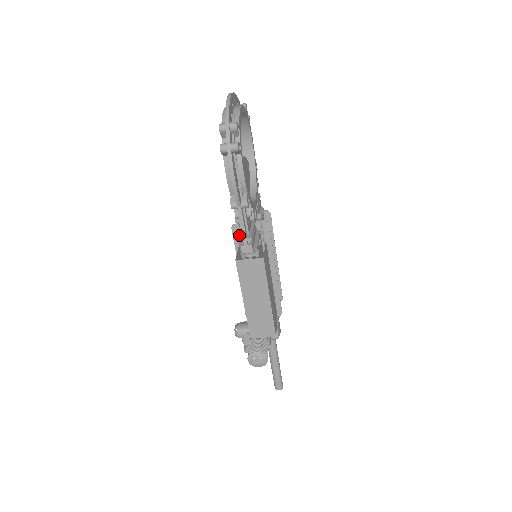
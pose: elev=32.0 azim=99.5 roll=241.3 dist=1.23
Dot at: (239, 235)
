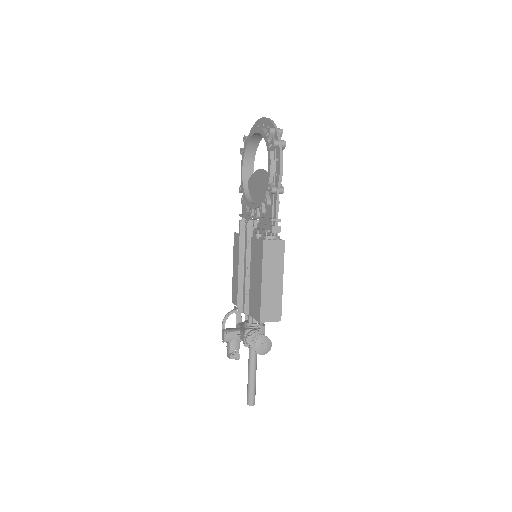
Dot at: (269, 218)
